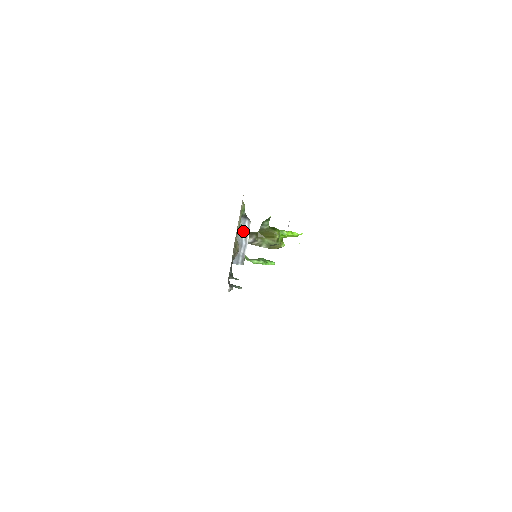
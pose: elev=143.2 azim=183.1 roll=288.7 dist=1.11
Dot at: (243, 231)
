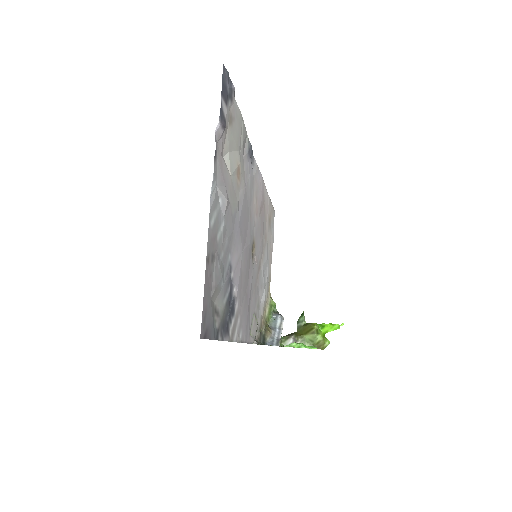
Dot at: (276, 322)
